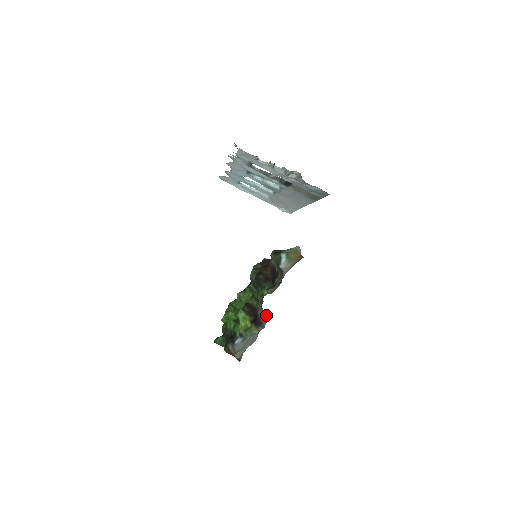
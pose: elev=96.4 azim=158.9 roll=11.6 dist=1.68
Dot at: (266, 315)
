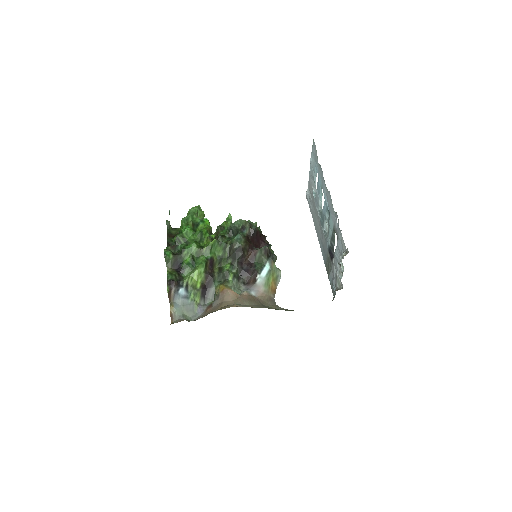
Dot at: (215, 297)
